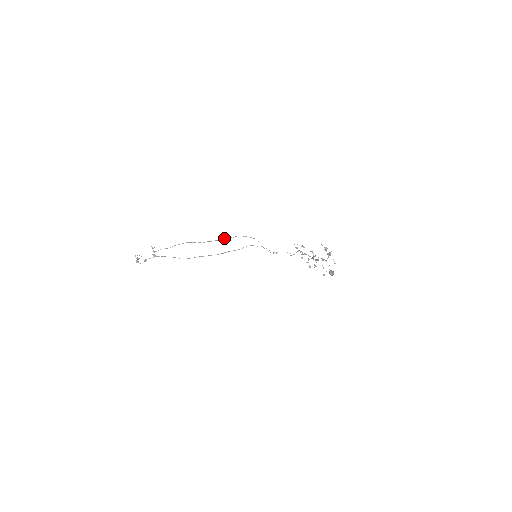
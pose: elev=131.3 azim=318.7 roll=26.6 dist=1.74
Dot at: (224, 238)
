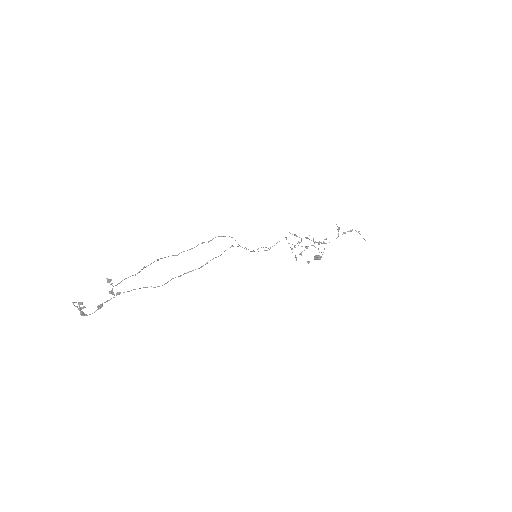
Dot at: (201, 243)
